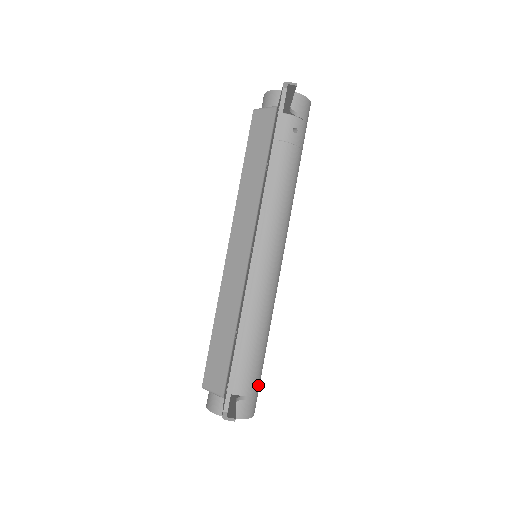
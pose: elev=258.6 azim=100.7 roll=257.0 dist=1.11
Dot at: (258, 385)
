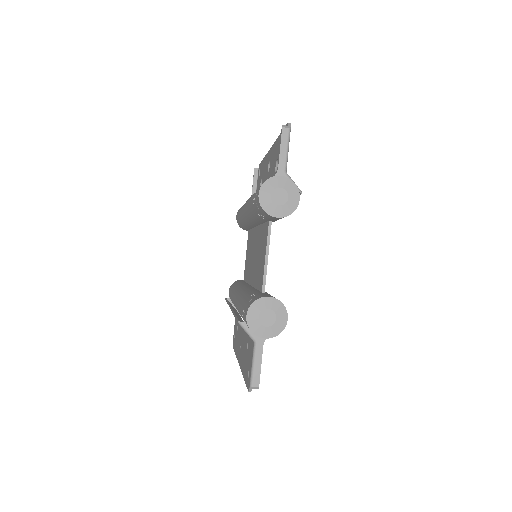
Dot at: occluded
